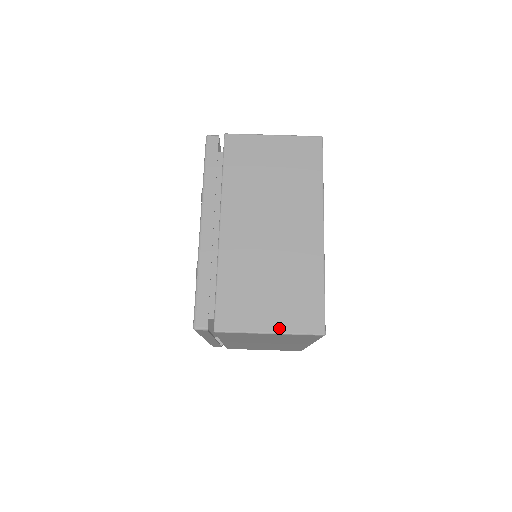
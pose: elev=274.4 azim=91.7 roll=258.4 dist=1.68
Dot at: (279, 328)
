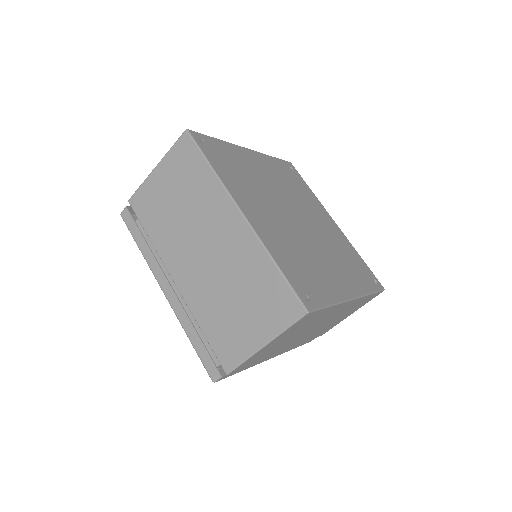
Dot at: (268, 335)
